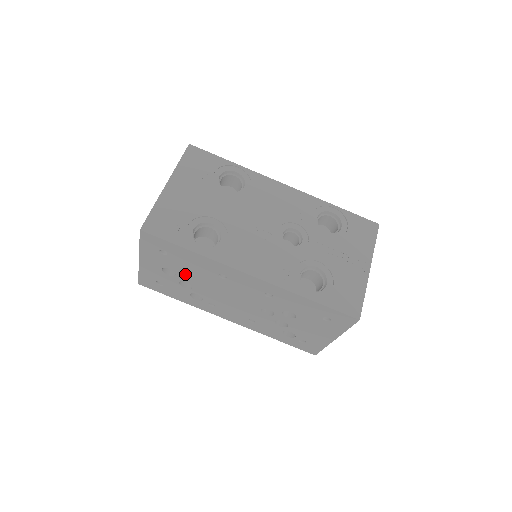
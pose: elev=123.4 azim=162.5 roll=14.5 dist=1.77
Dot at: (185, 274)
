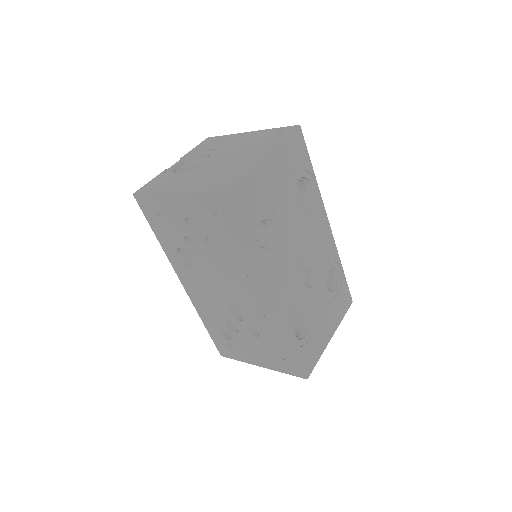
Dot at: (206, 239)
